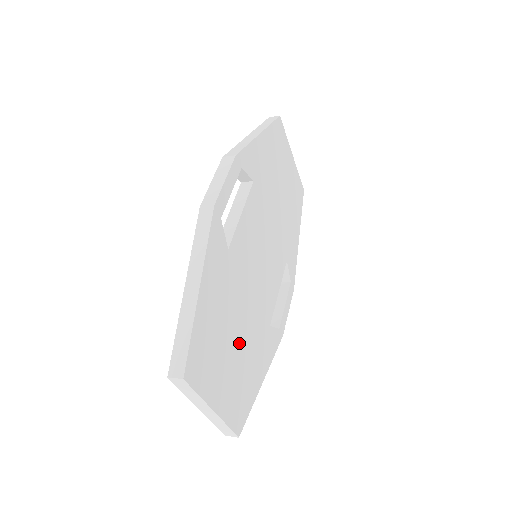
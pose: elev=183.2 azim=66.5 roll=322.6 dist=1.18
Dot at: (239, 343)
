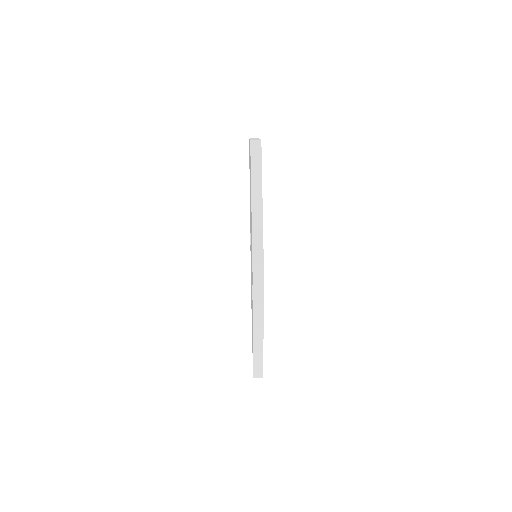
Dot at: occluded
